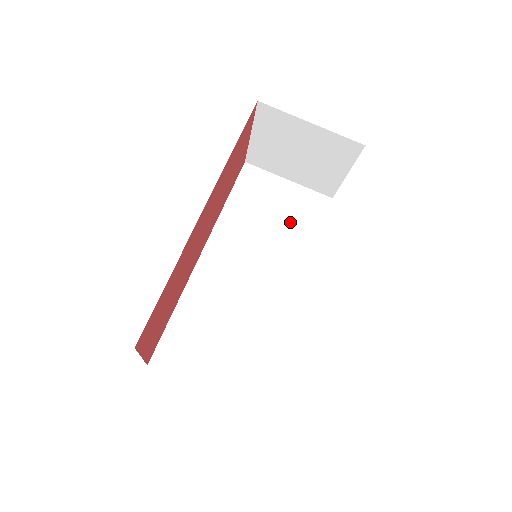
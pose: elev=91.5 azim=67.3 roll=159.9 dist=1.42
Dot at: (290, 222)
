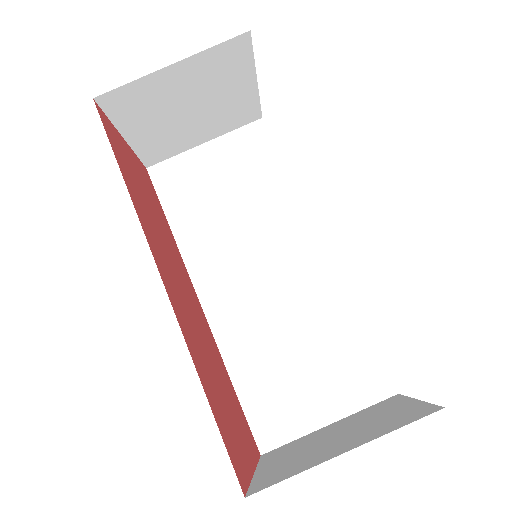
Dot at: (248, 182)
